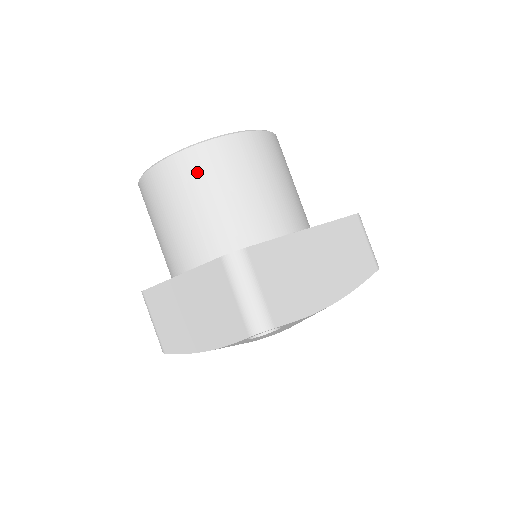
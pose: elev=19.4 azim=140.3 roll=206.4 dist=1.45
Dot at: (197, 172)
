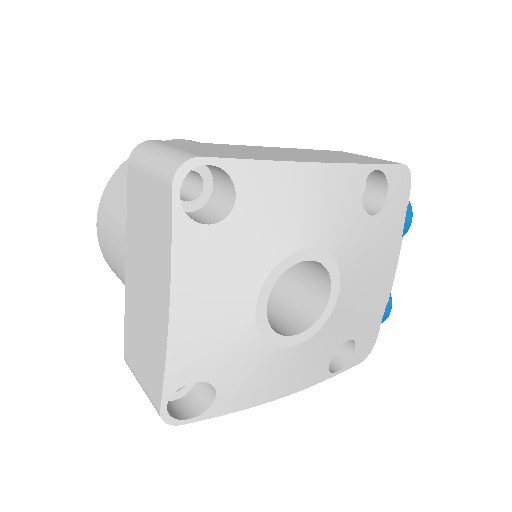
Dot at: (126, 175)
